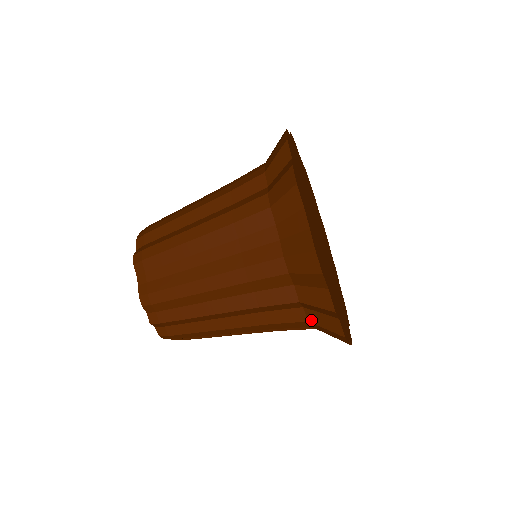
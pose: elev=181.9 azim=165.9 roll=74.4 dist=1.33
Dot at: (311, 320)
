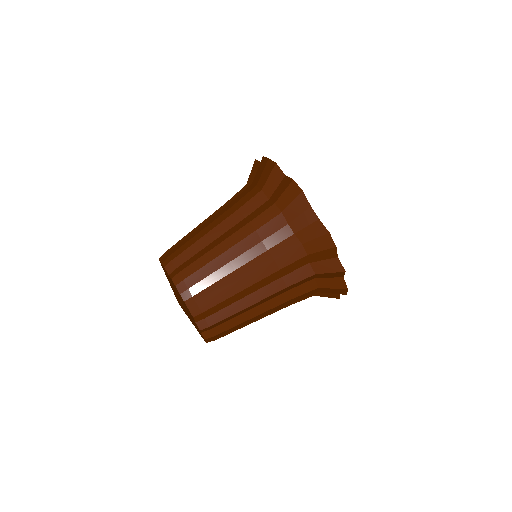
Dot at: (321, 286)
